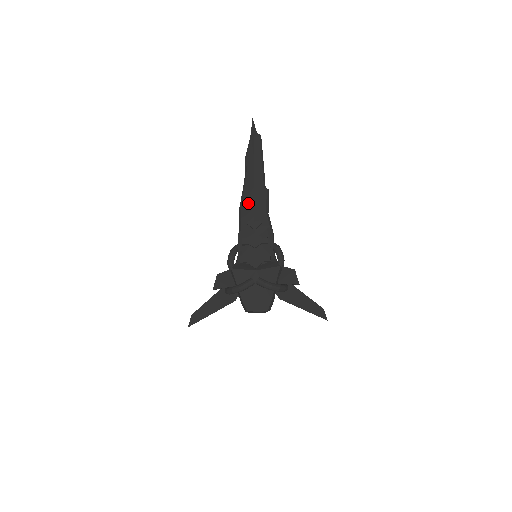
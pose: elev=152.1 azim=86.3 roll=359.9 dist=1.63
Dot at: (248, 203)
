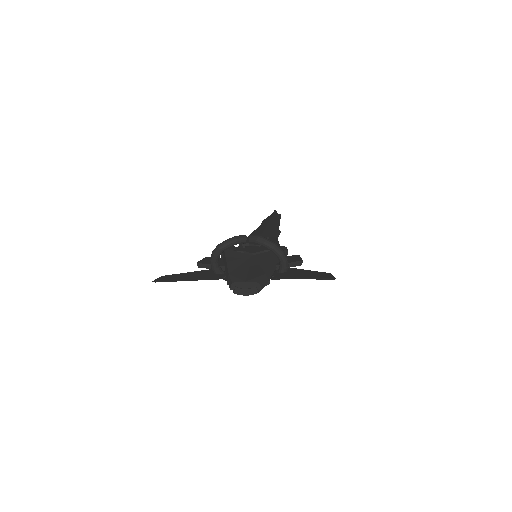
Dot at: (257, 232)
